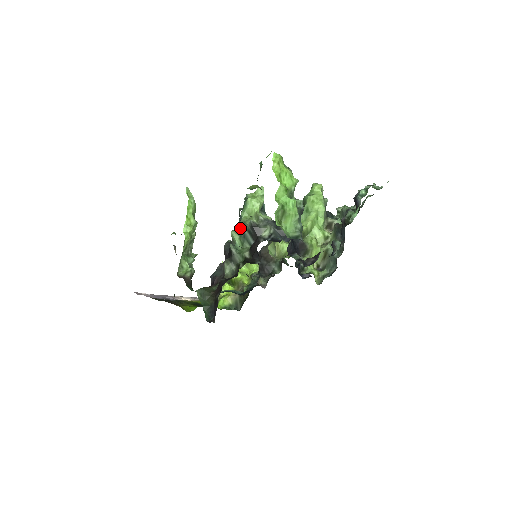
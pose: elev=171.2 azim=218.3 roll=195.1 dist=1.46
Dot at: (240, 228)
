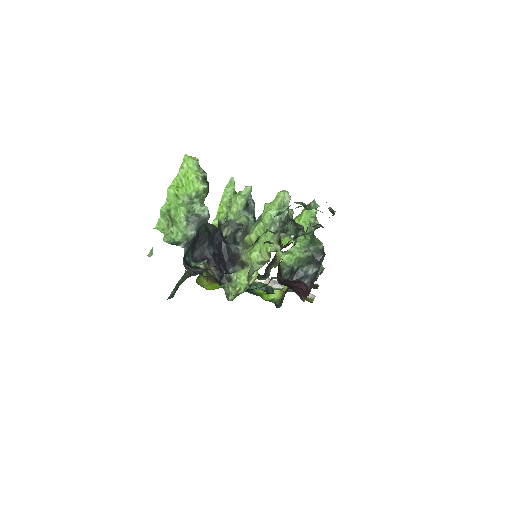
Dot at: occluded
